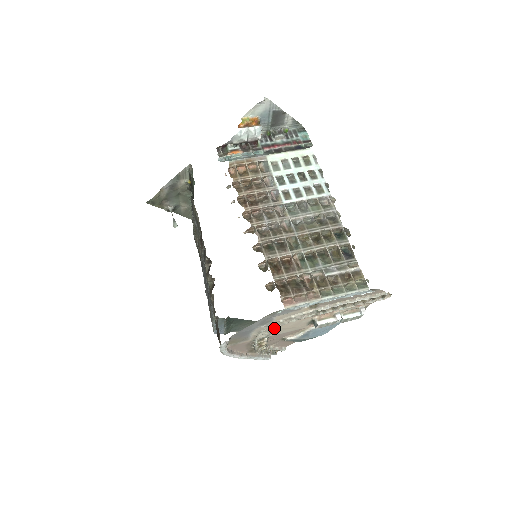
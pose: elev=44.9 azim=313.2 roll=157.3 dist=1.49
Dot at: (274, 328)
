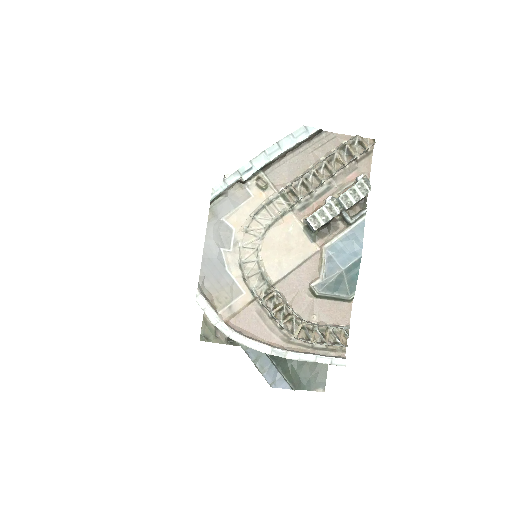
Dot at: (256, 254)
